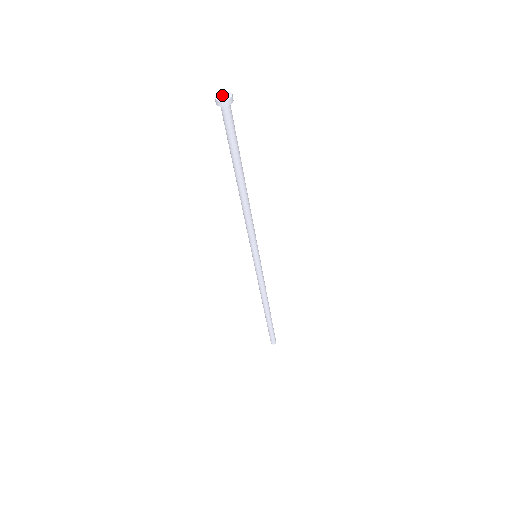
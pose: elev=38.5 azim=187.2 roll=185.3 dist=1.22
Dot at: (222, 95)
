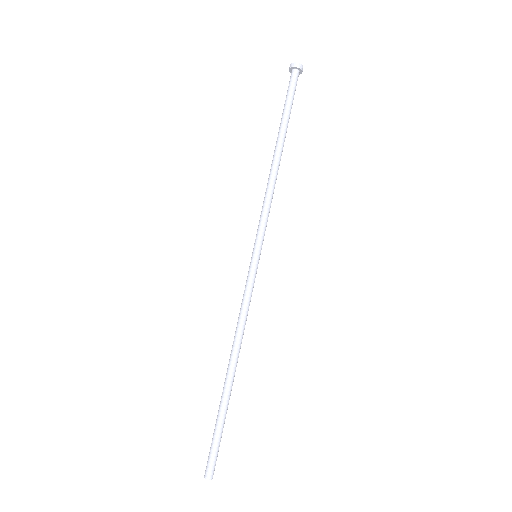
Dot at: (295, 68)
